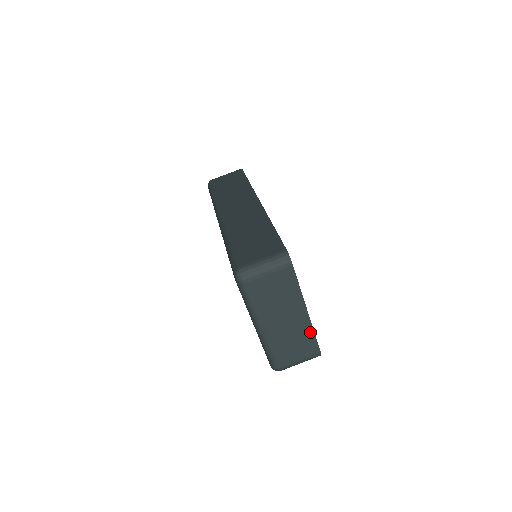
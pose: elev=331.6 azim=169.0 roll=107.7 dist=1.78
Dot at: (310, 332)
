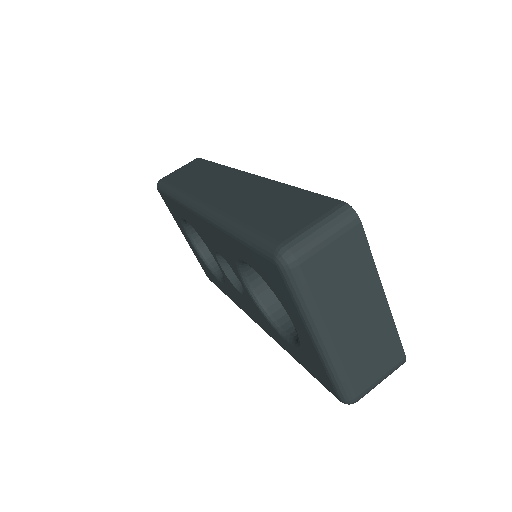
Dot at: (390, 329)
